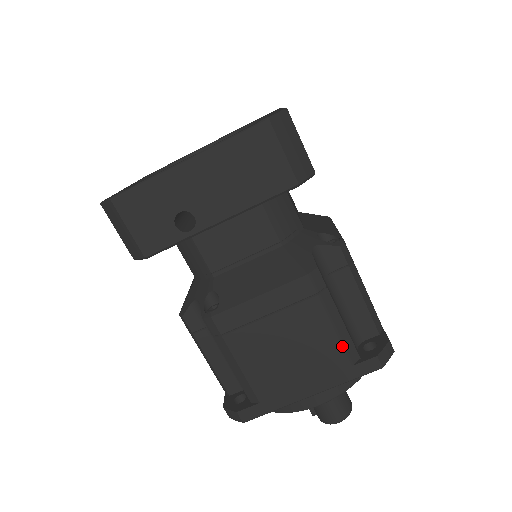
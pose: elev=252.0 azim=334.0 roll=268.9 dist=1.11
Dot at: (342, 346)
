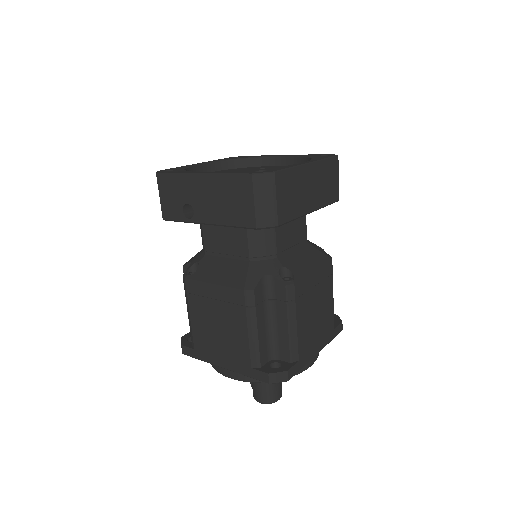
Dot at: (250, 351)
